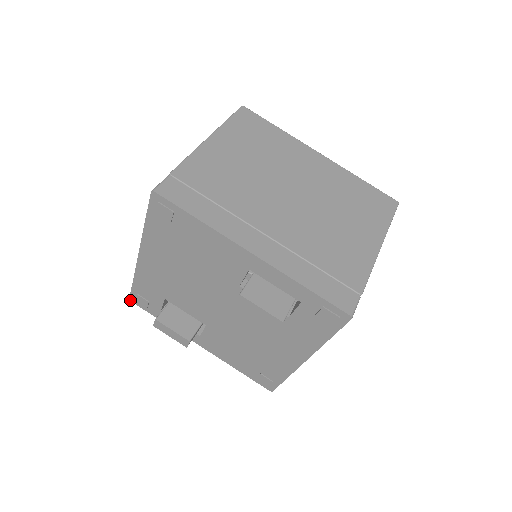
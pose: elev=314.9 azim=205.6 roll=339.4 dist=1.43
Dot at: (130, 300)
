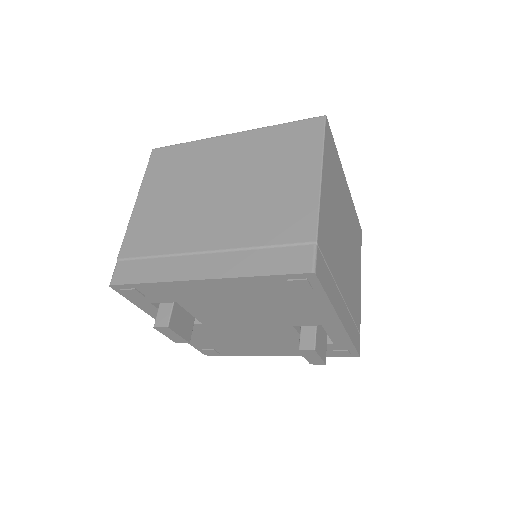
Dot at: (110, 286)
